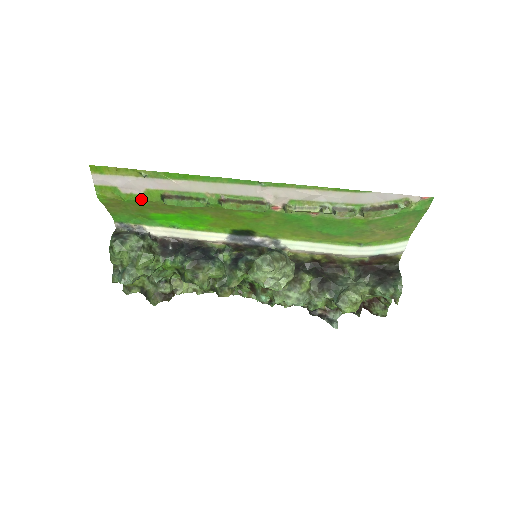
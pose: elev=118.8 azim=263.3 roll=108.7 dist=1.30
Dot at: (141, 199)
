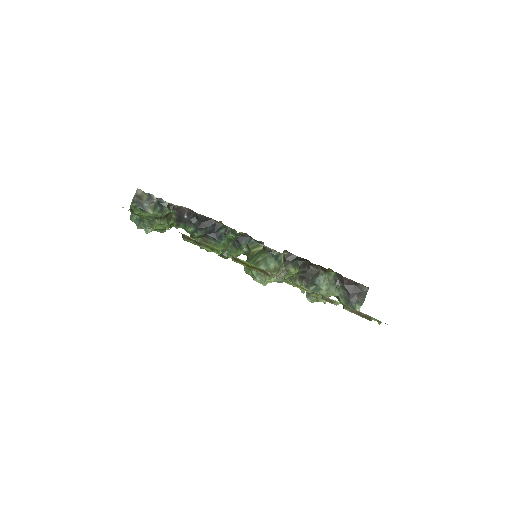
Dot at: occluded
